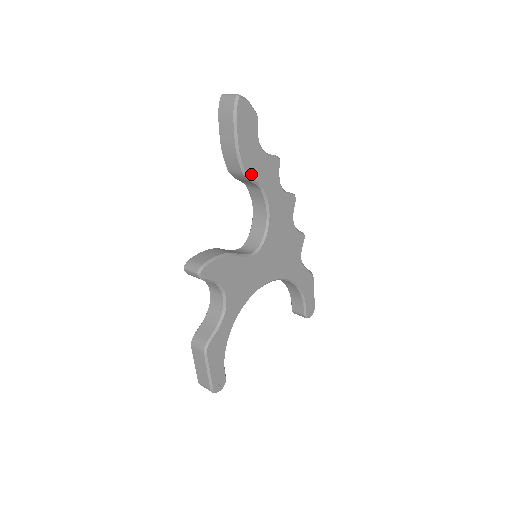
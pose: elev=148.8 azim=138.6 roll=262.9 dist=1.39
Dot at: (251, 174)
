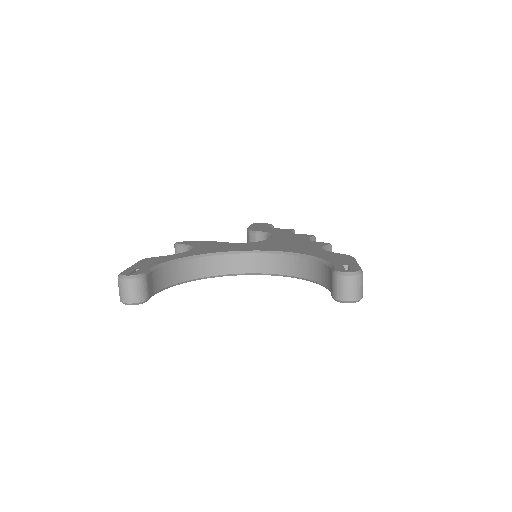
Dot at: (257, 231)
